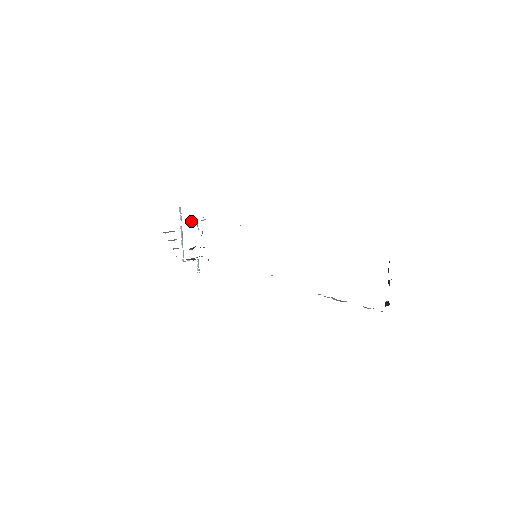
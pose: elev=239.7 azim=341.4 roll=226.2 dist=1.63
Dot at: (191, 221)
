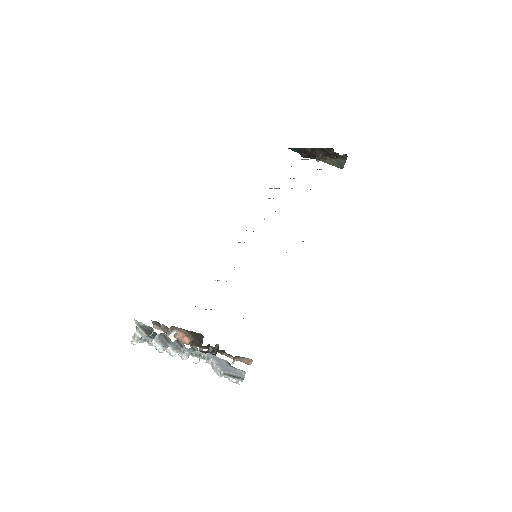
Dot at: occluded
